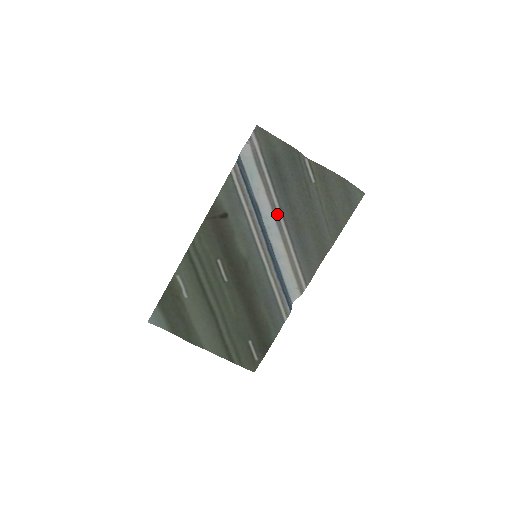
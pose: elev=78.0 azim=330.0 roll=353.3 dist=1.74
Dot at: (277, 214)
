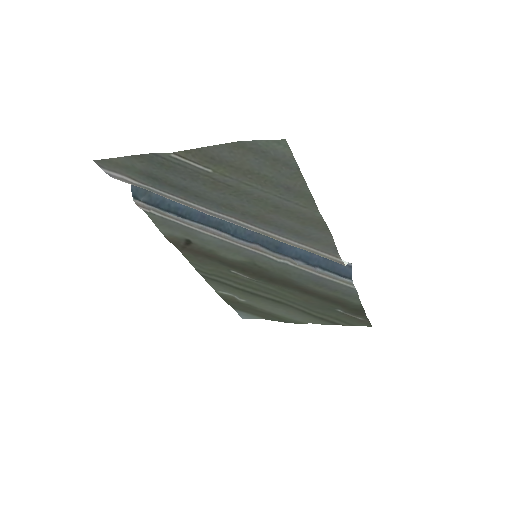
Dot at: (224, 218)
